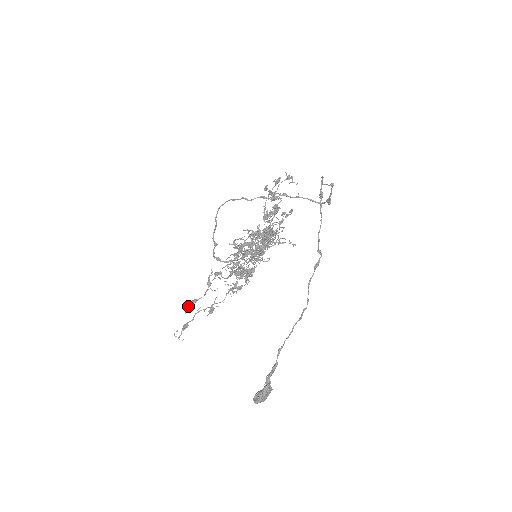
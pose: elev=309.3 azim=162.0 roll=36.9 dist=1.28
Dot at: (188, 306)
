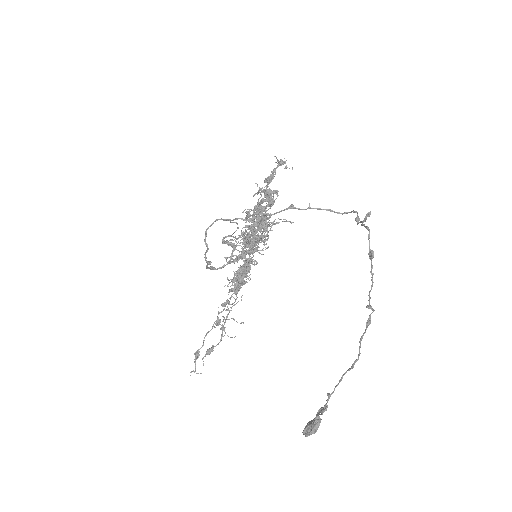
Dot at: (204, 356)
